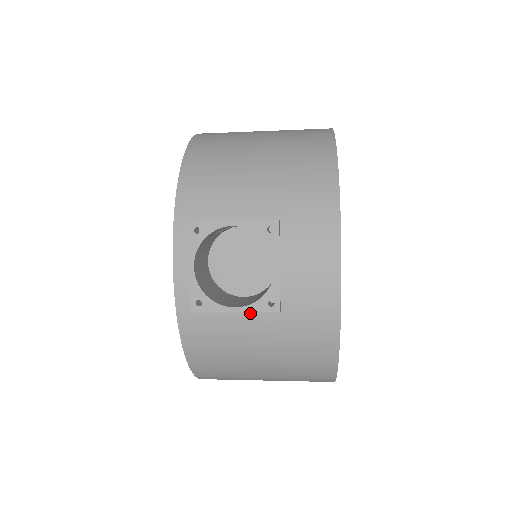
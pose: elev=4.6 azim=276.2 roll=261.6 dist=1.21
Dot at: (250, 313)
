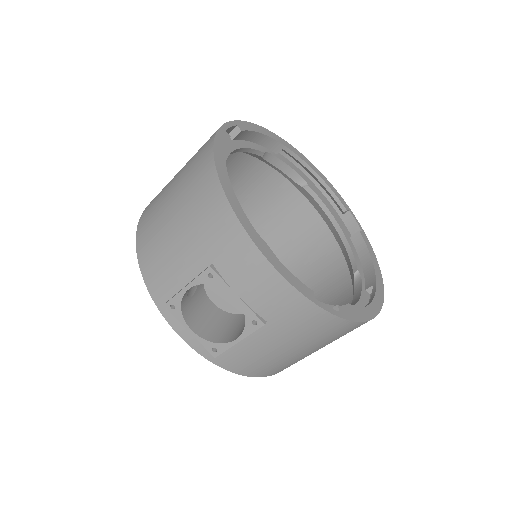
Dot at: (250, 335)
